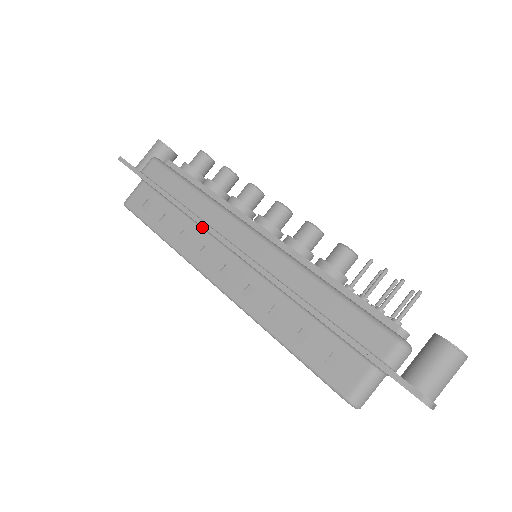
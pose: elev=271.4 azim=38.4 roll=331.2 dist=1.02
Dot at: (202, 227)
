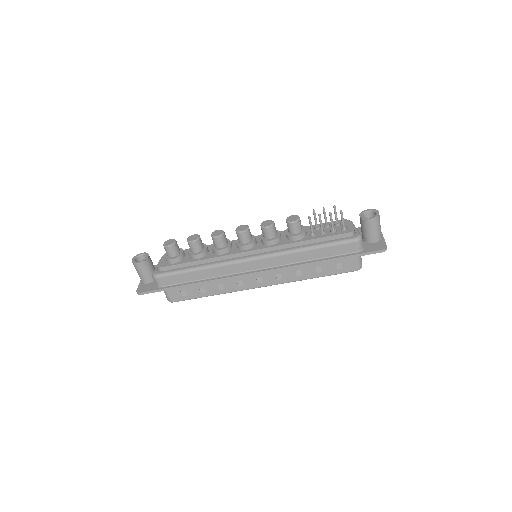
Dot at: occluded
